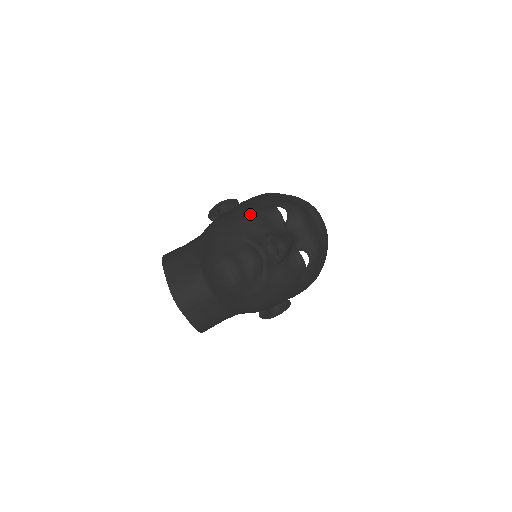
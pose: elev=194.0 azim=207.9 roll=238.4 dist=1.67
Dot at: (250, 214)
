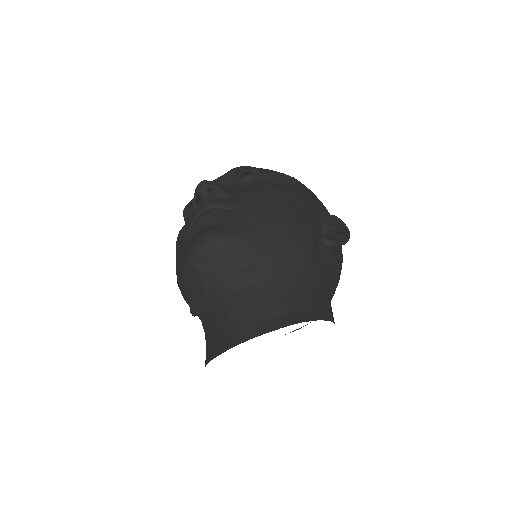
Dot at: occluded
